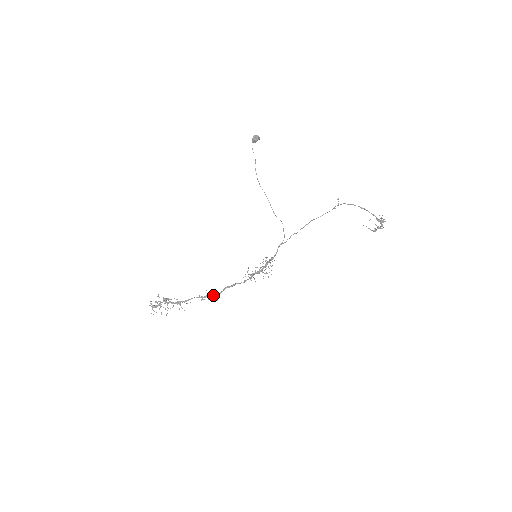
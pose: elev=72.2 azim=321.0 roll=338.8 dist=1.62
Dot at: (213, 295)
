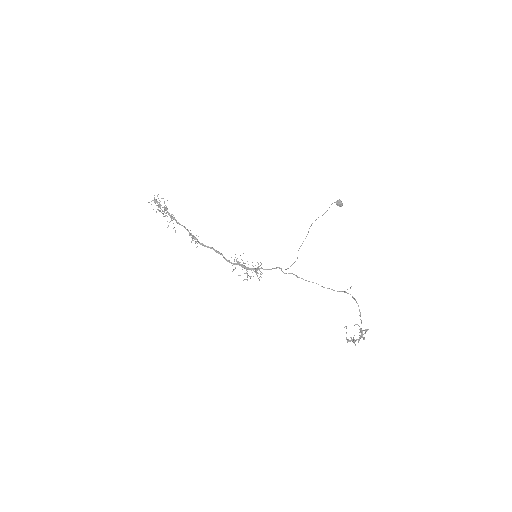
Dot at: occluded
